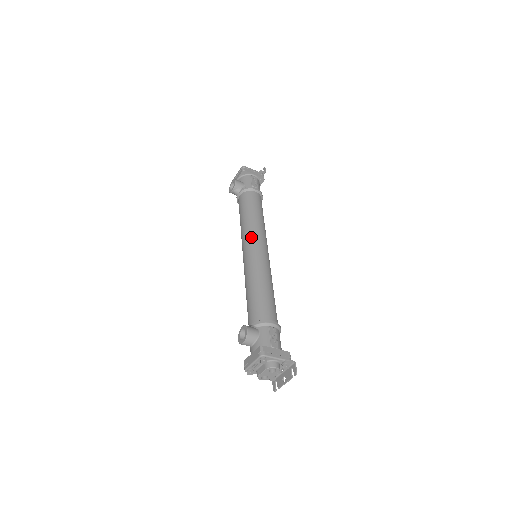
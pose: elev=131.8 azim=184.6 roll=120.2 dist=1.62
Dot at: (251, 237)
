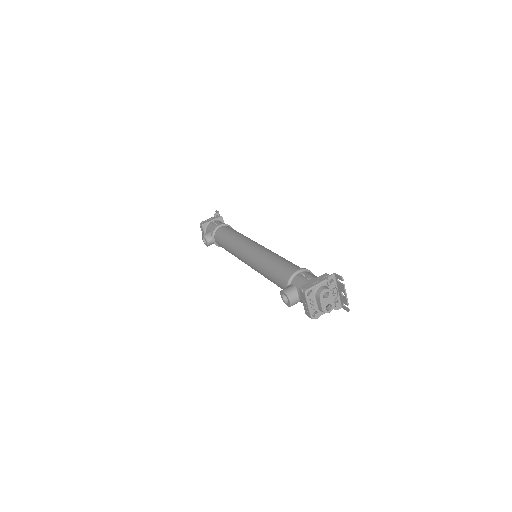
Dot at: (240, 249)
